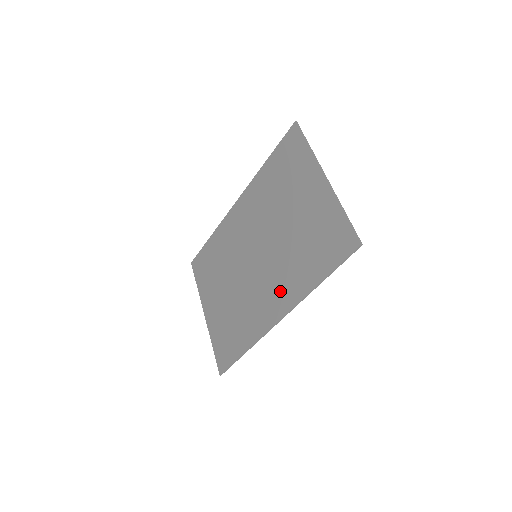
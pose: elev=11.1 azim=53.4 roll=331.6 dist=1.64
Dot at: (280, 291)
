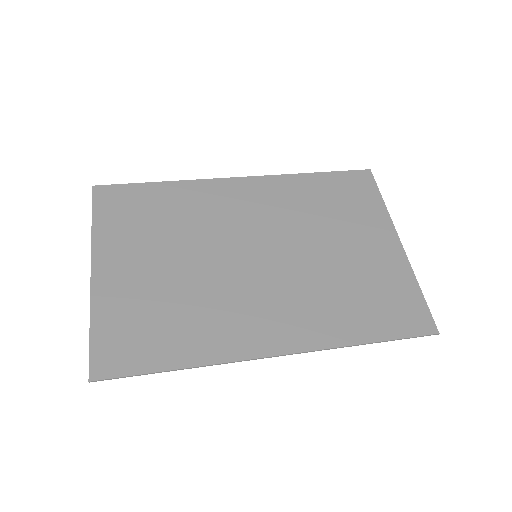
Dot at: (293, 320)
